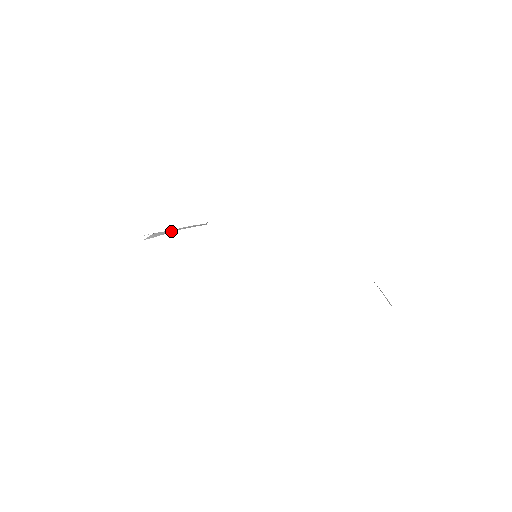
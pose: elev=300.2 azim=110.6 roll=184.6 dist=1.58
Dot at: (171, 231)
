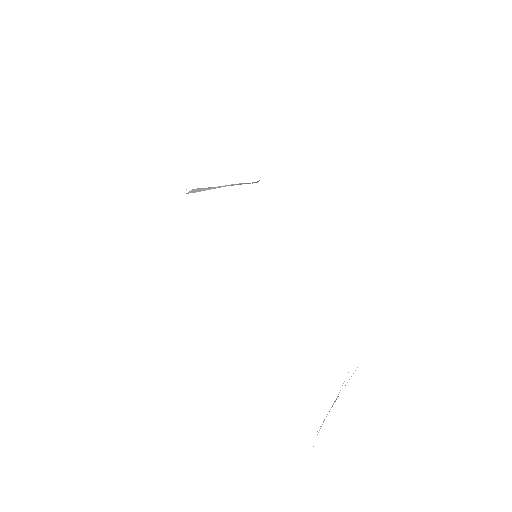
Dot at: (213, 188)
